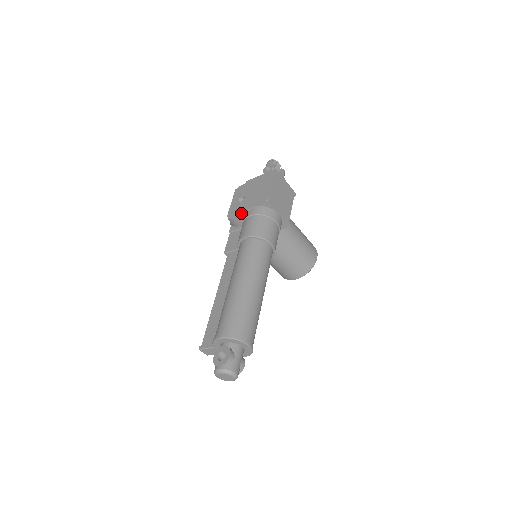
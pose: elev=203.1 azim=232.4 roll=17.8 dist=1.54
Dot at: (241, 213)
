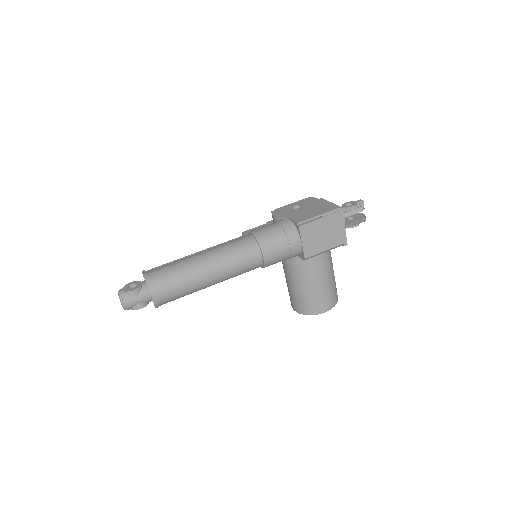
Dot at: (279, 215)
